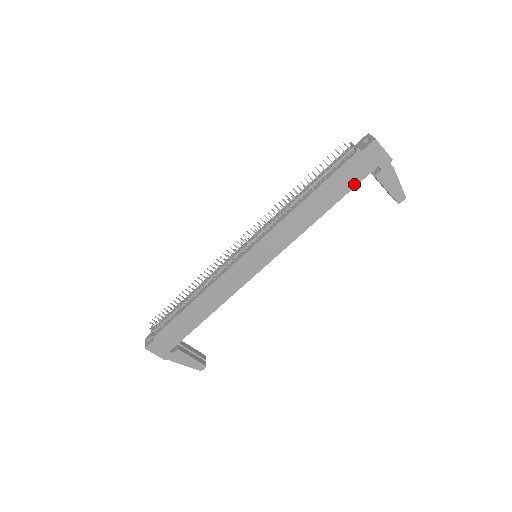
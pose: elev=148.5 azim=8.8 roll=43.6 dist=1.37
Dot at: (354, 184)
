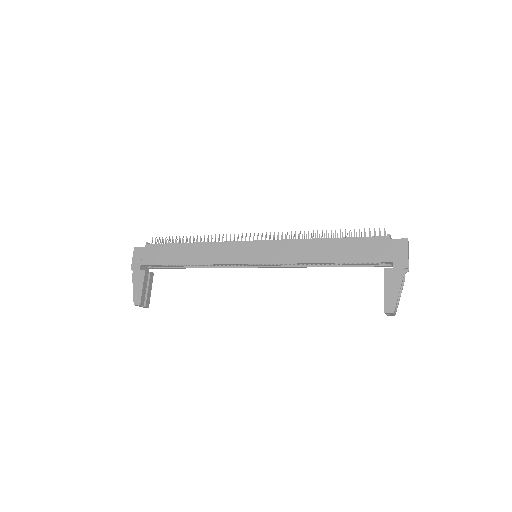
Dot at: (365, 260)
